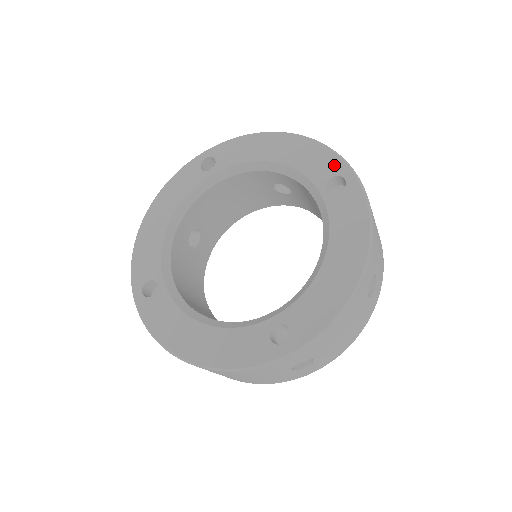
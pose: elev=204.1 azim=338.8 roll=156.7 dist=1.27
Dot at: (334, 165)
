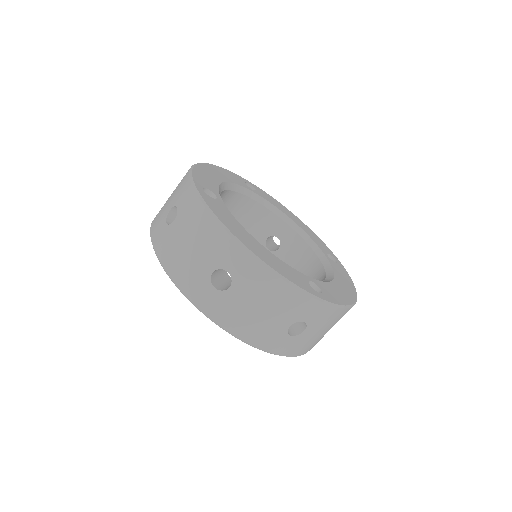
Dot at: (329, 251)
